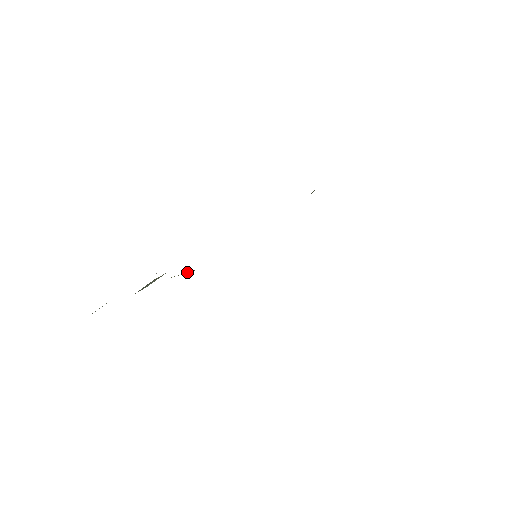
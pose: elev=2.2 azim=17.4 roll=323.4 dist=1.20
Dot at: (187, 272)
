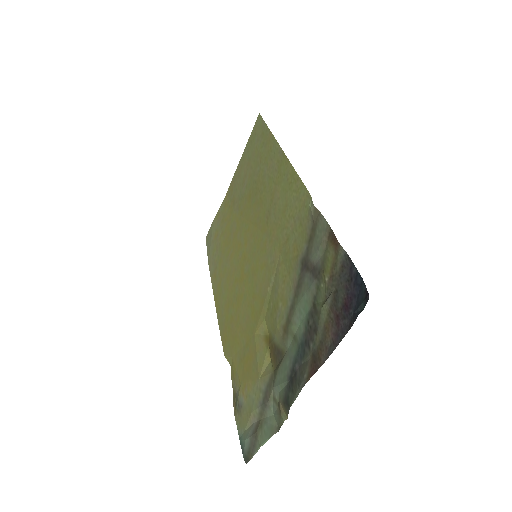
Dot at: (265, 358)
